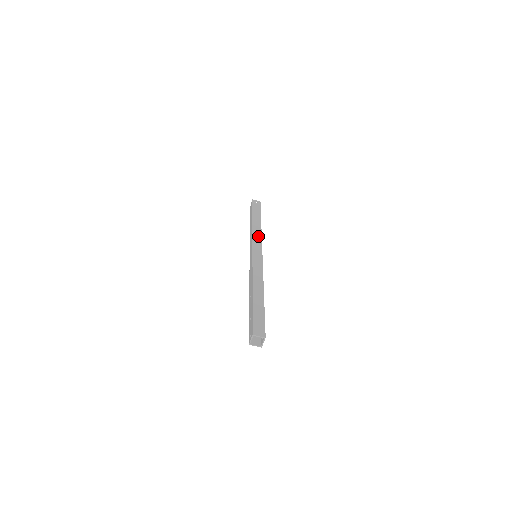
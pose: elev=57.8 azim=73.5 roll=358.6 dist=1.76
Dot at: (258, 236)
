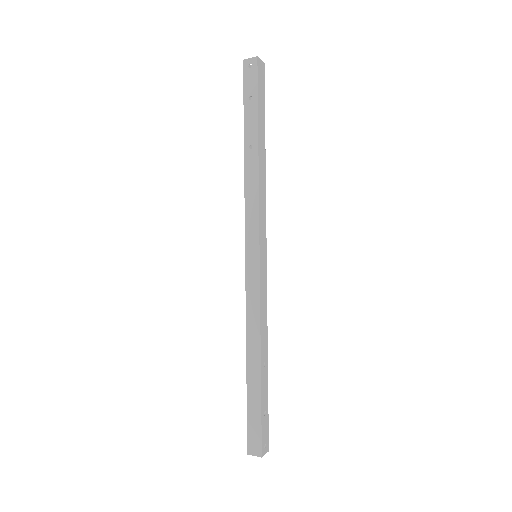
Dot at: (253, 204)
